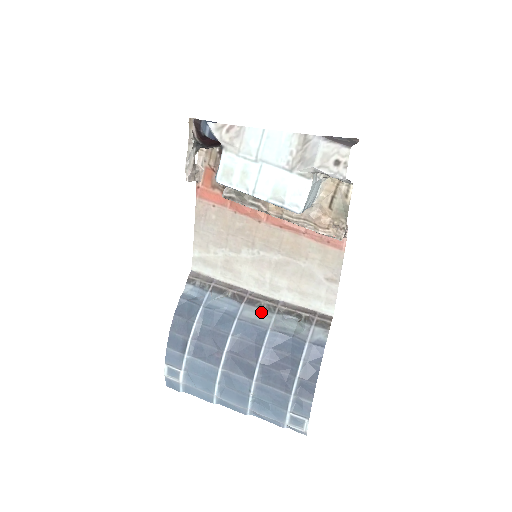
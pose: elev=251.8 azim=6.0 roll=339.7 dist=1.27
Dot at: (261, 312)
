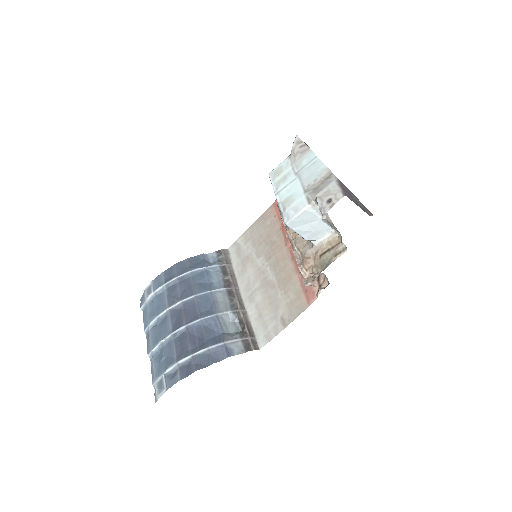
Dot at: (227, 303)
